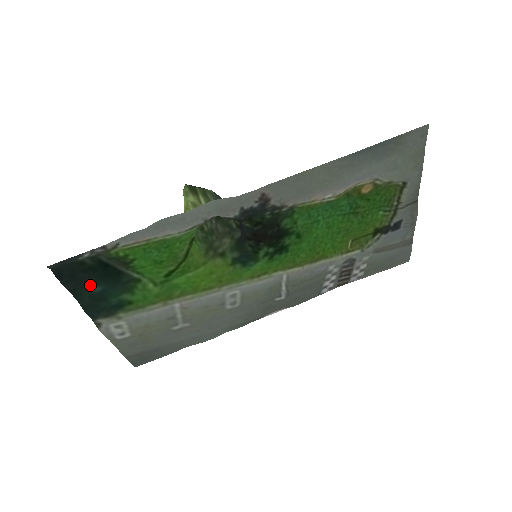
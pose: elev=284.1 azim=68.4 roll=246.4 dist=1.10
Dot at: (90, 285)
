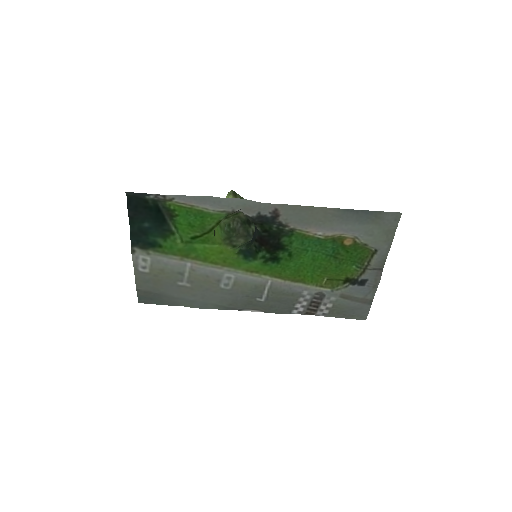
Dot at: (143, 219)
